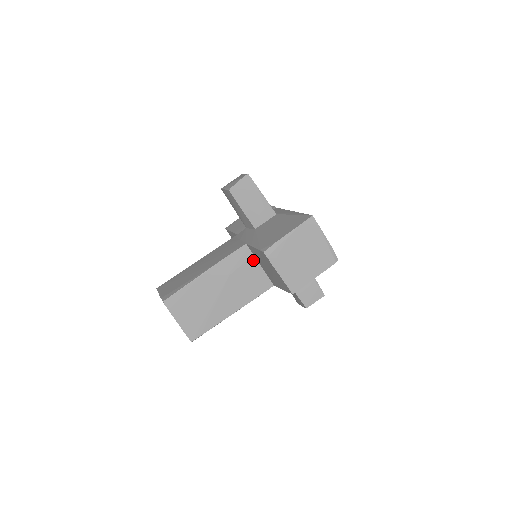
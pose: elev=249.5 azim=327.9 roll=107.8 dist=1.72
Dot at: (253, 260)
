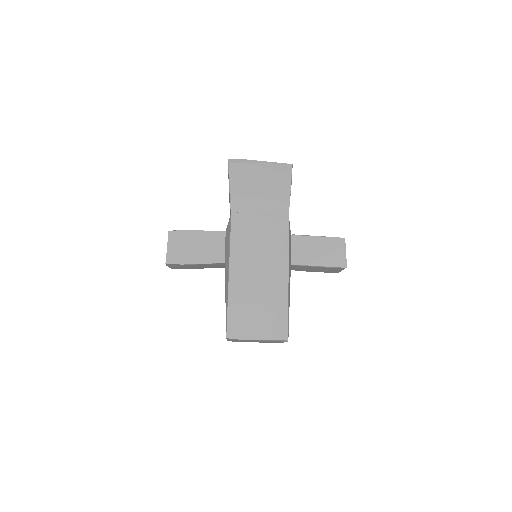
Dot at: occluded
